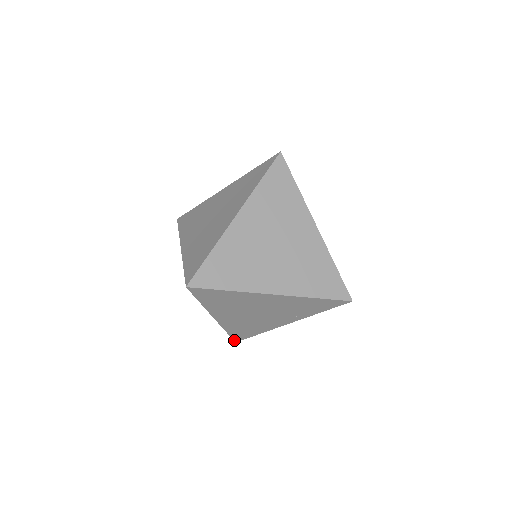
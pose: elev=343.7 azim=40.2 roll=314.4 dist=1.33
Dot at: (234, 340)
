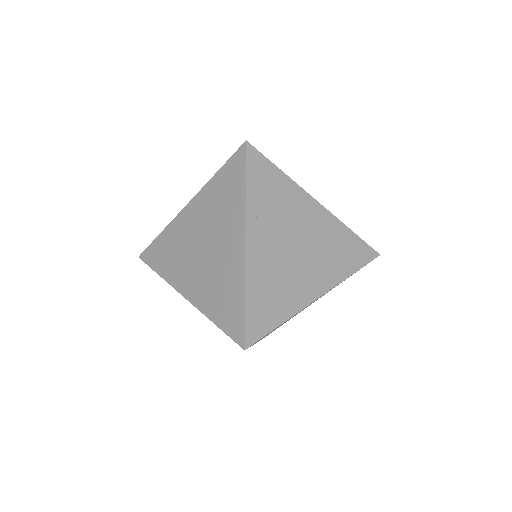
Dot at: occluded
